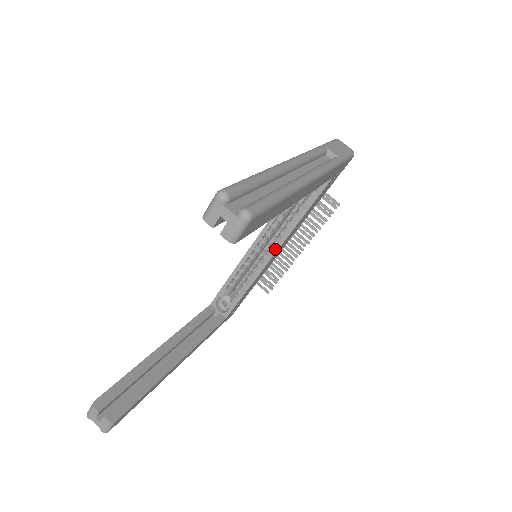
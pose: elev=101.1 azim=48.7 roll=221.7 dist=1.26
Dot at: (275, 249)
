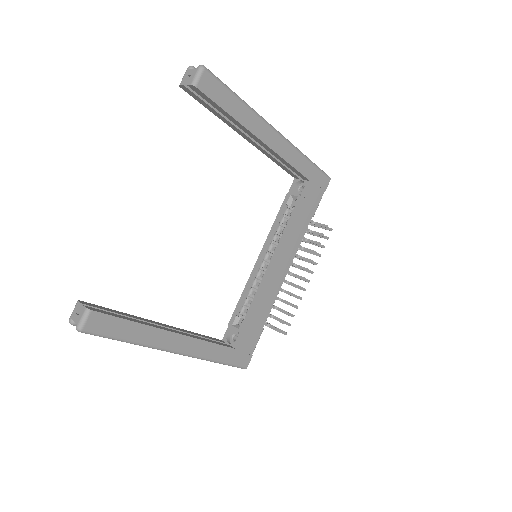
Dot at: (274, 255)
